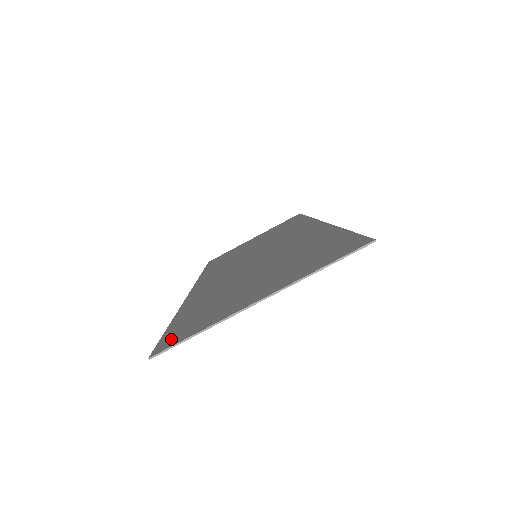
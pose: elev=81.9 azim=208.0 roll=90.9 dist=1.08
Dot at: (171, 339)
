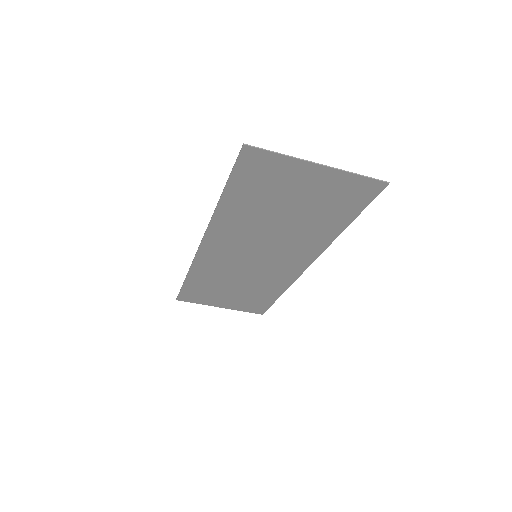
Dot at: (251, 159)
